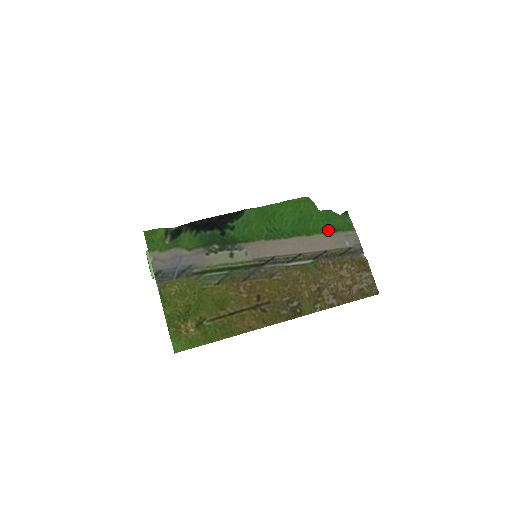
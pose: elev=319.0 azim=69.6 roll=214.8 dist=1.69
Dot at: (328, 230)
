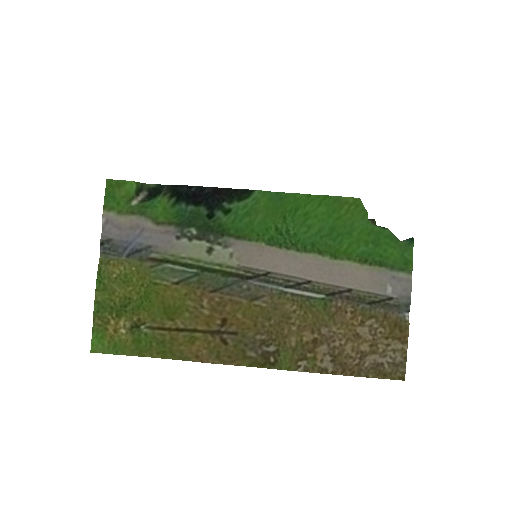
Dot at: (368, 260)
